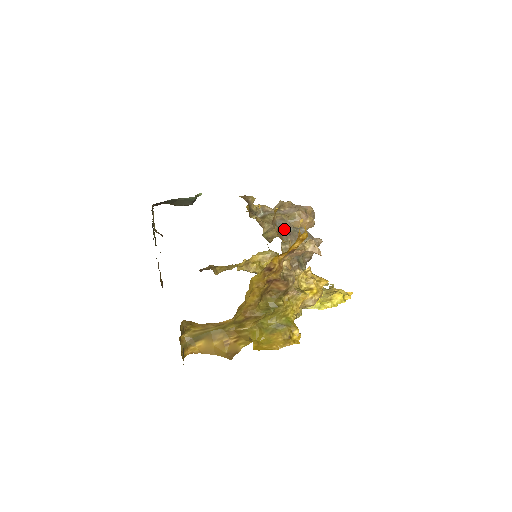
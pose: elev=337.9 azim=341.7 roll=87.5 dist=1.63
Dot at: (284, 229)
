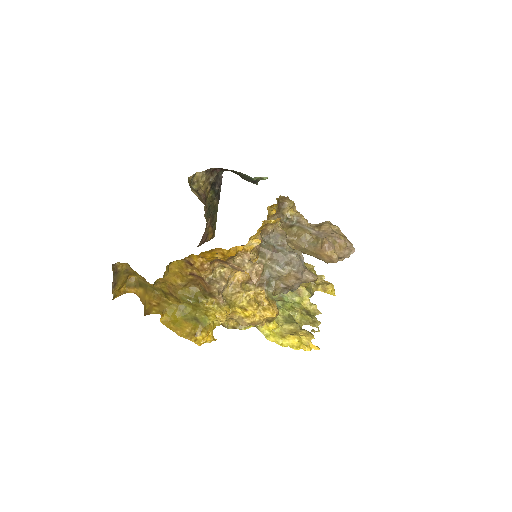
Dot at: (275, 244)
